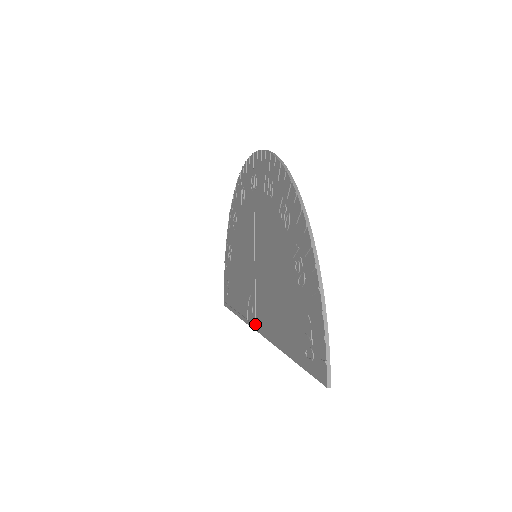
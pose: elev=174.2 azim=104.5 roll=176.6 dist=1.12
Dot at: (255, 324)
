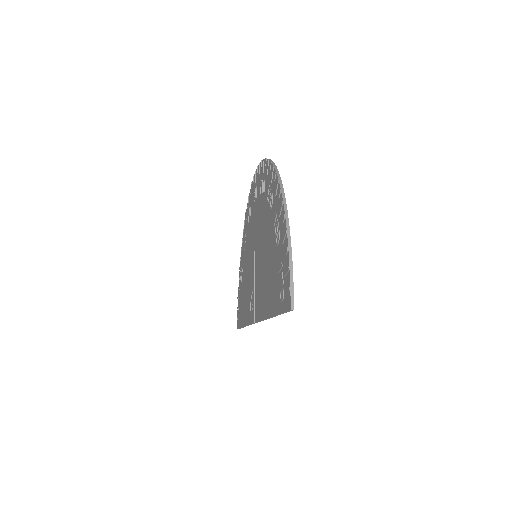
Dot at: (254, 316)
